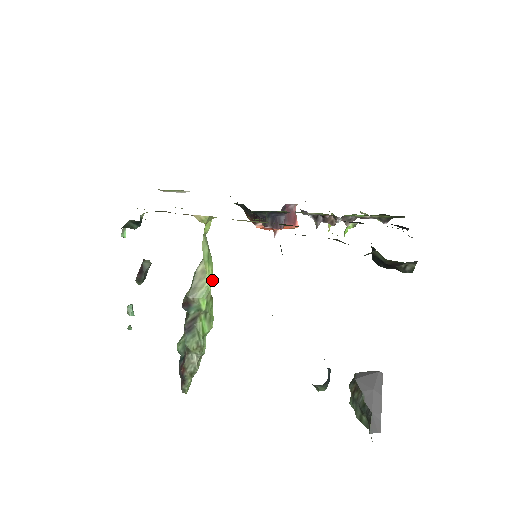
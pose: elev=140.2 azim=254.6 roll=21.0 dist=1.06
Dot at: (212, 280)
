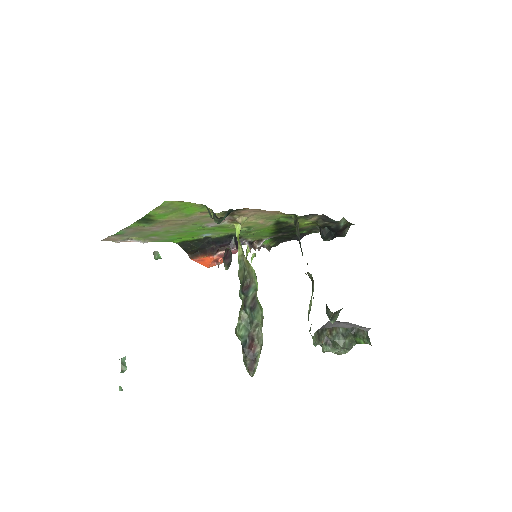
Dot at: occluded
